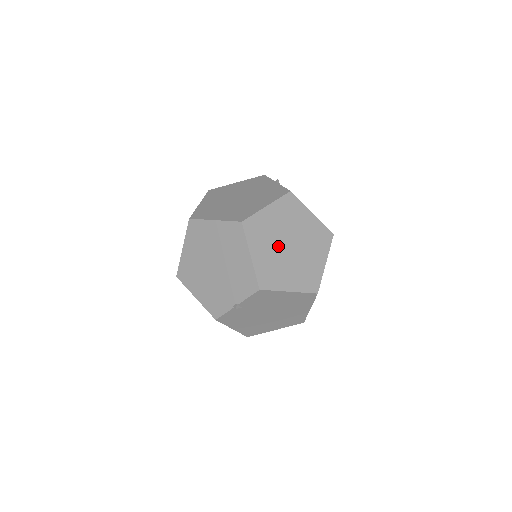
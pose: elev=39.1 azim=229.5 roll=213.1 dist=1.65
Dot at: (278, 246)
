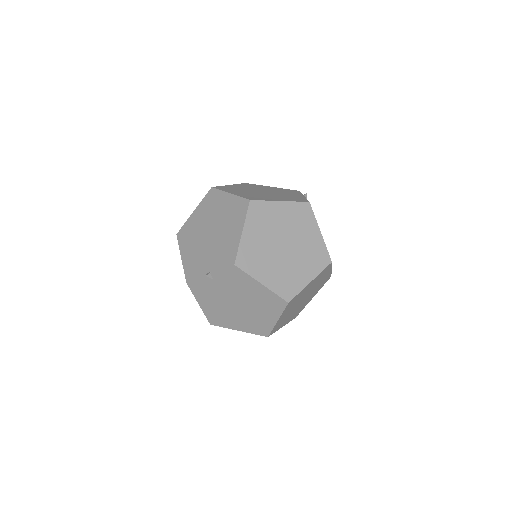
Dot at: (273, 239)
